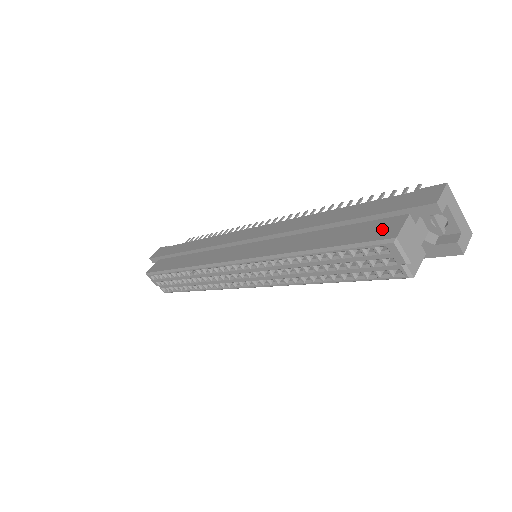
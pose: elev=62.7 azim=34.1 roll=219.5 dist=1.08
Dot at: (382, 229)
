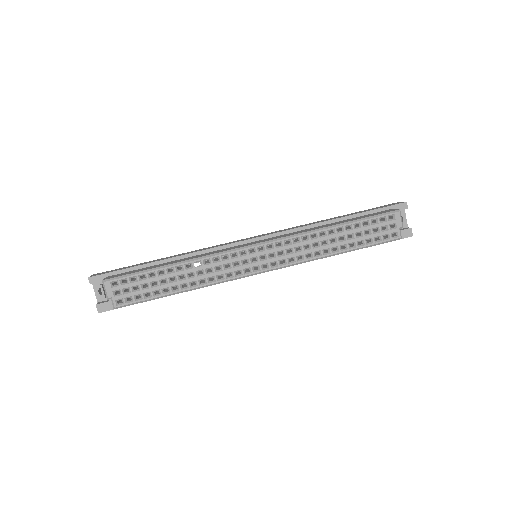
Dot at: (384, 212)
